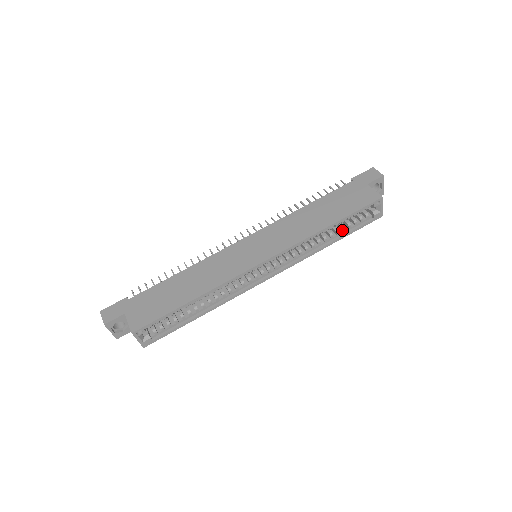
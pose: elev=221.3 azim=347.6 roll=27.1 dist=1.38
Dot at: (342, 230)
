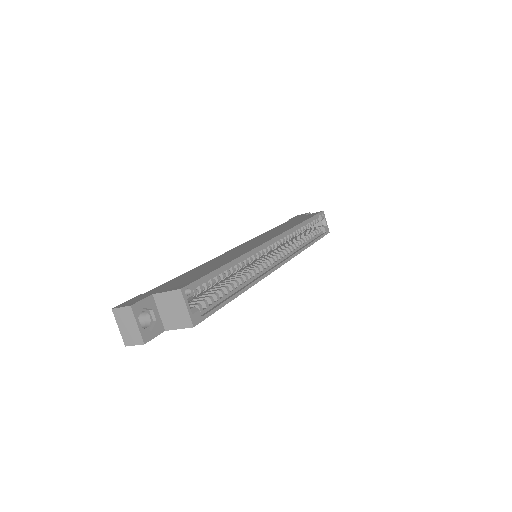
Dot at: (310, 236)
